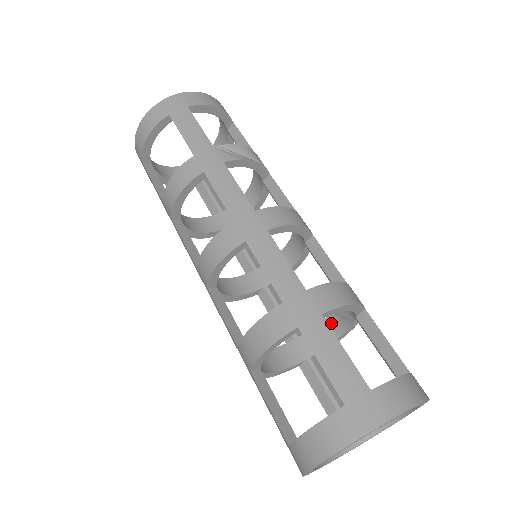
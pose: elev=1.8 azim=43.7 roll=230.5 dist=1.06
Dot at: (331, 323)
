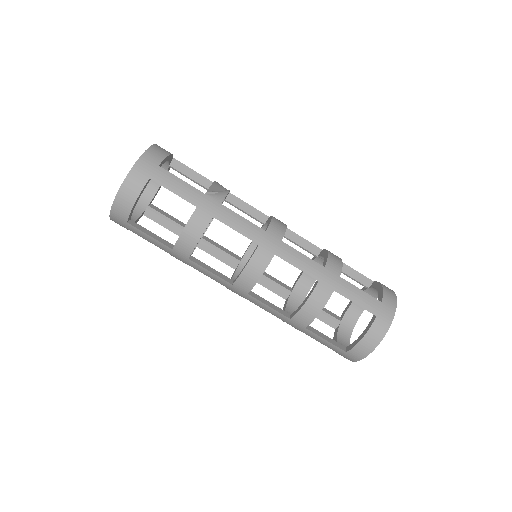
Dot at: occluded
